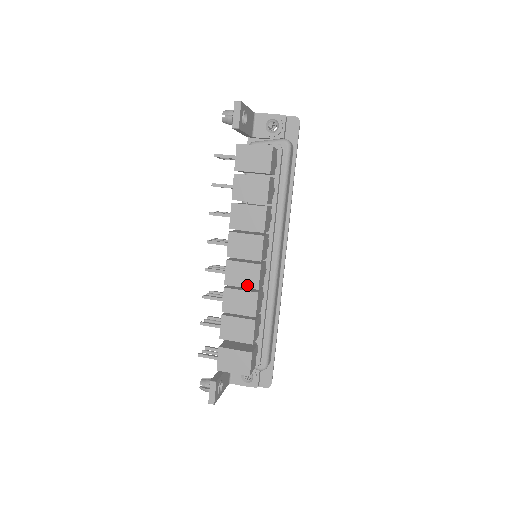
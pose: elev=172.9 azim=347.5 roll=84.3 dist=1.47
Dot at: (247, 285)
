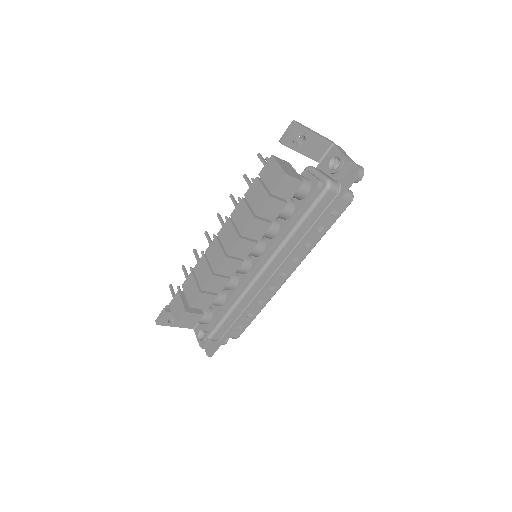
Dot at: (212, 264)
